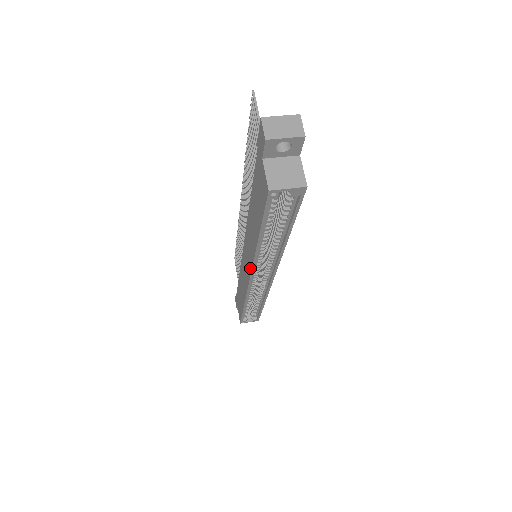
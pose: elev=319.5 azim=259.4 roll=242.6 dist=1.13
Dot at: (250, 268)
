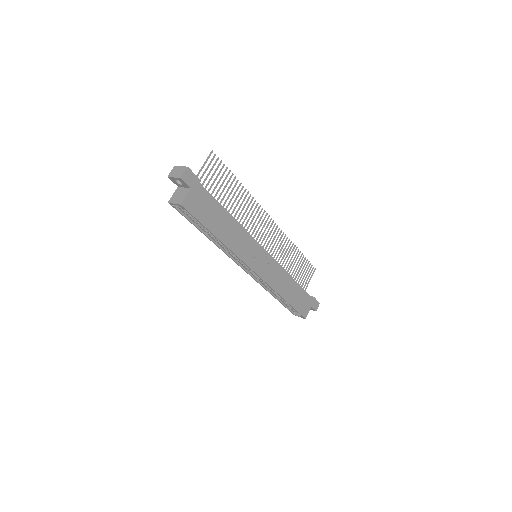
Dot at: (234, 258)
